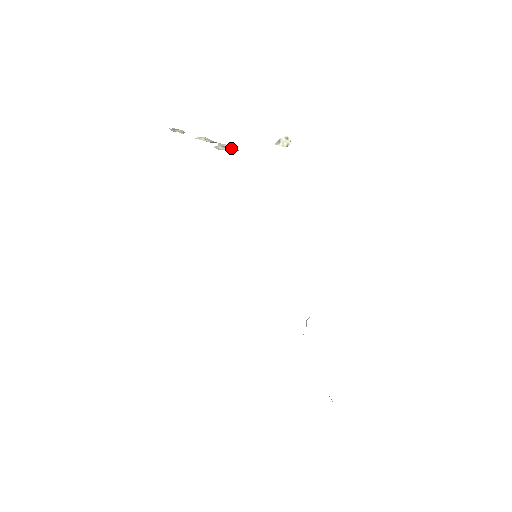
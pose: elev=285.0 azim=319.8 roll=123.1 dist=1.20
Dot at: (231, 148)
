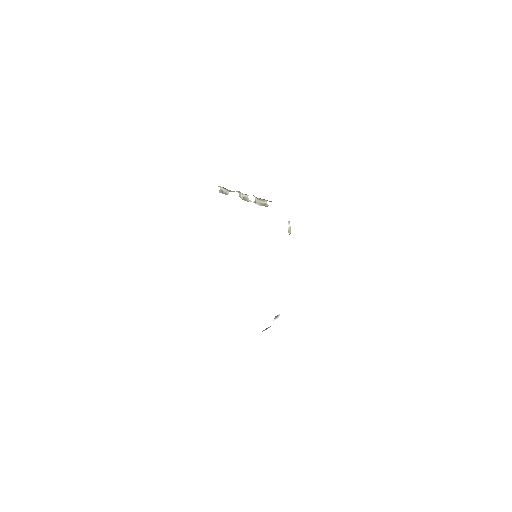
Dot at: (264, 204)
